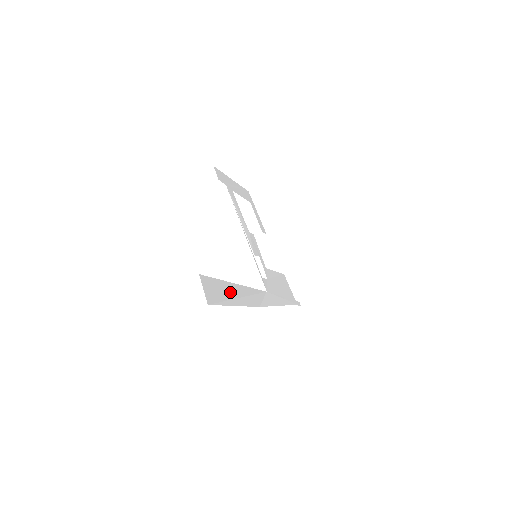
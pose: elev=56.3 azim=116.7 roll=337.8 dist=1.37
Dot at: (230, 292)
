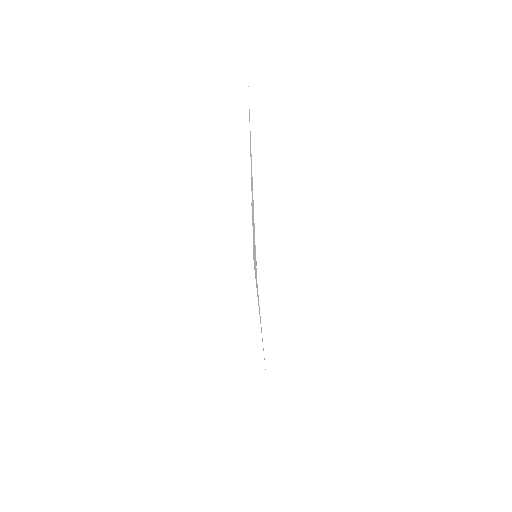
Dot at: occluded
